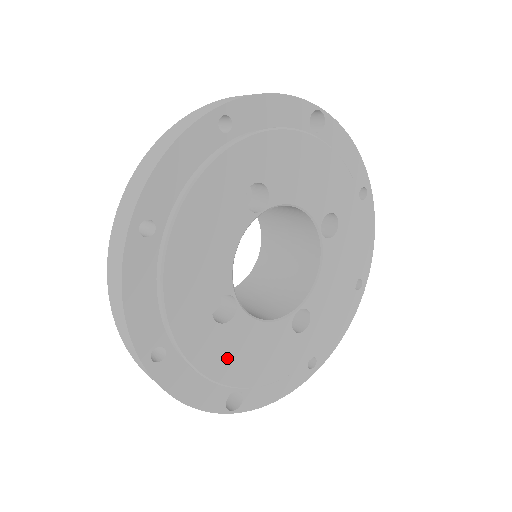
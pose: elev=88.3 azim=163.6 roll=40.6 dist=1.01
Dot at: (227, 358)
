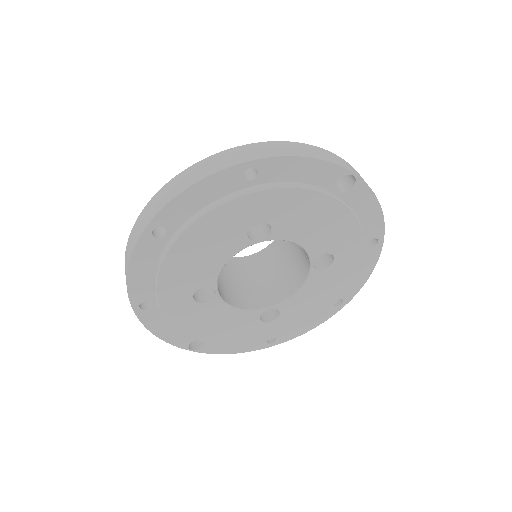
Dot at: (197, 323)
